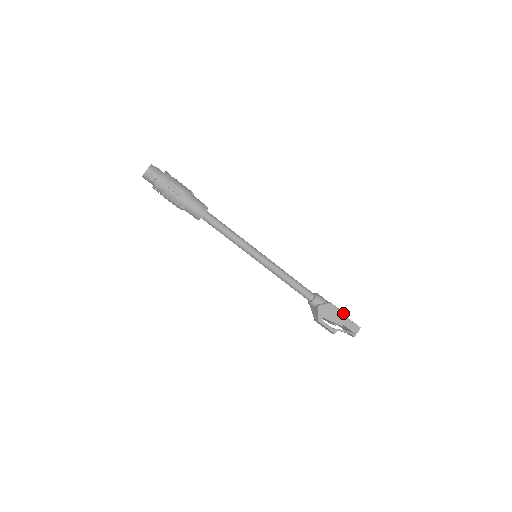
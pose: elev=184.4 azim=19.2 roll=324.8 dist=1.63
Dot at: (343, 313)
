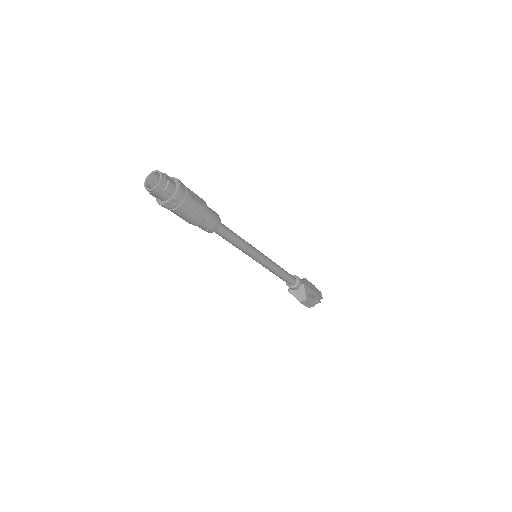
Dot at: (312, 284)
